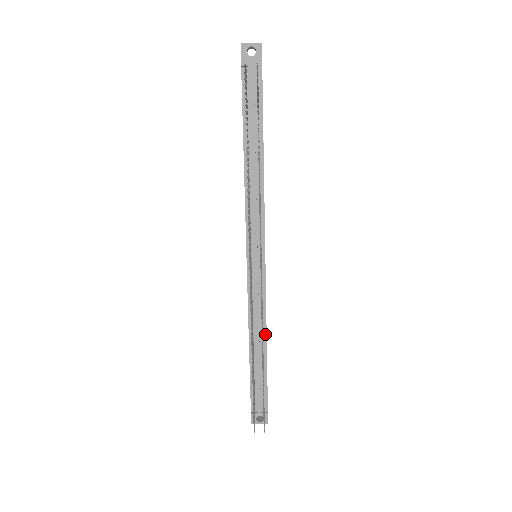
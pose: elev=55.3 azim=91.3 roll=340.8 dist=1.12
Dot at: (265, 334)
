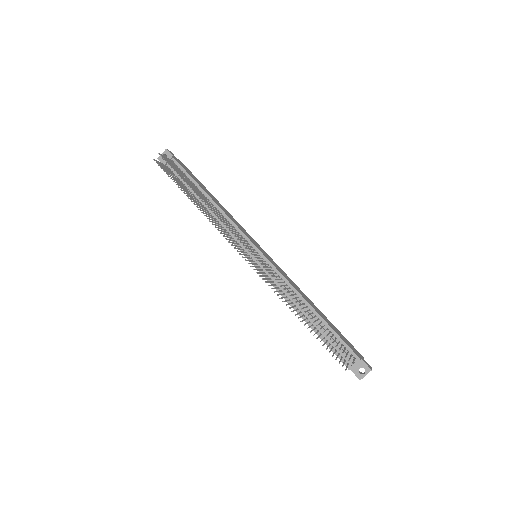
Dot at: (304, 300)
